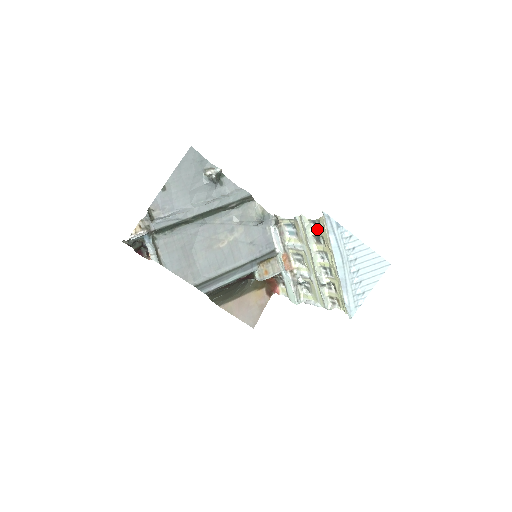
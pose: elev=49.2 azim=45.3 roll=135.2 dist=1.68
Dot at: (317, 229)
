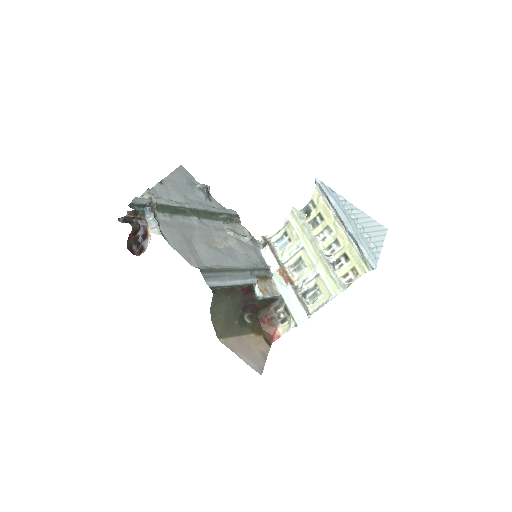
Dot at: (311, 212)
